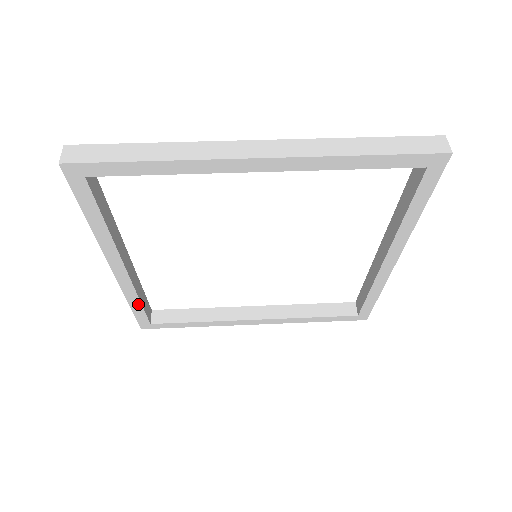
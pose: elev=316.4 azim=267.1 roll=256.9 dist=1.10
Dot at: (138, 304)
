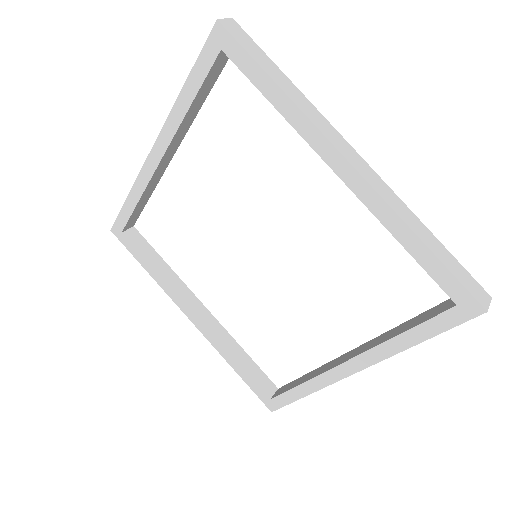
Dot at: (134, 204)
